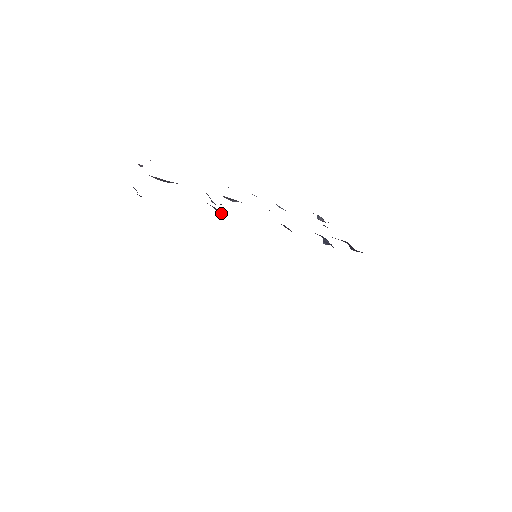
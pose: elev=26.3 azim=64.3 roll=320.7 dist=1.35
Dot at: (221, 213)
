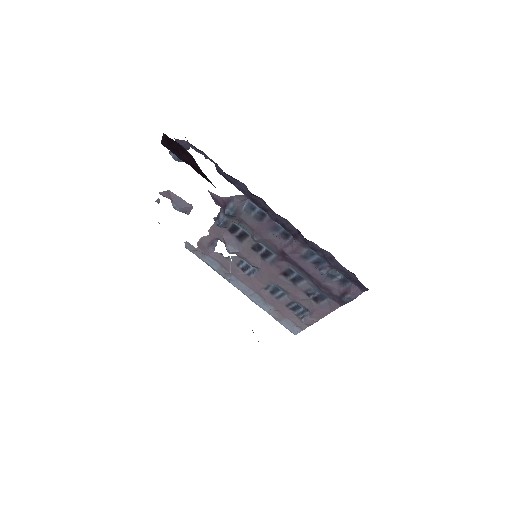
Dot at: (234, 202)
